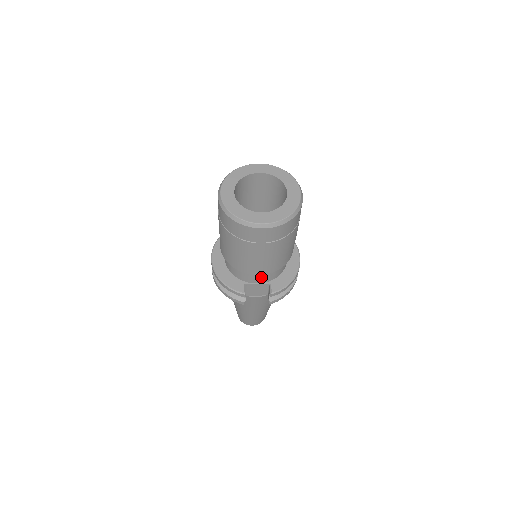
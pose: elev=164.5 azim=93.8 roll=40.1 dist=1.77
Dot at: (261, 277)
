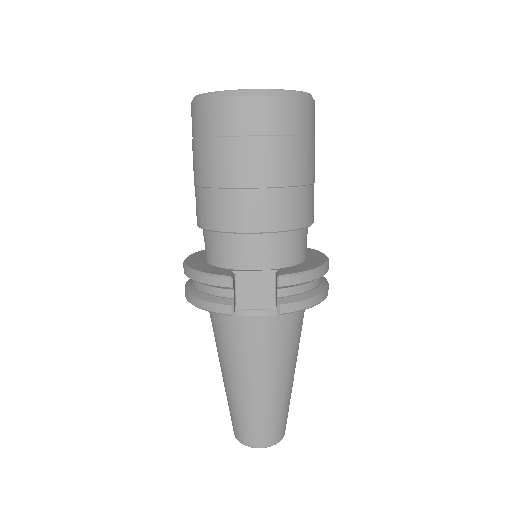
Dot at: (260, 251)
